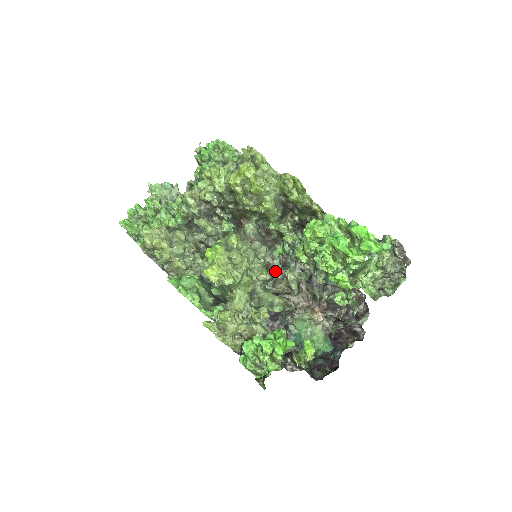
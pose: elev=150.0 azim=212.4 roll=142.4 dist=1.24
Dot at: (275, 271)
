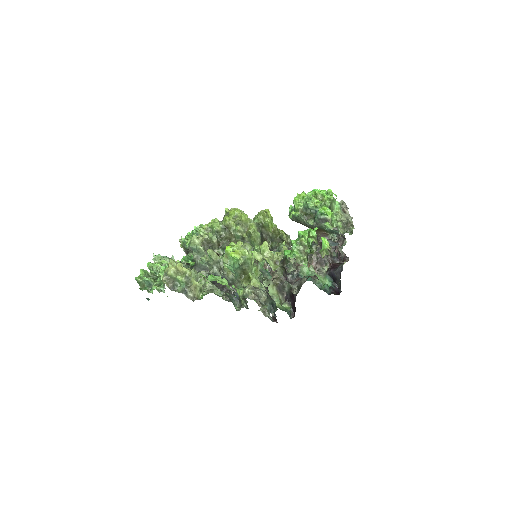
Dot at: occluded
